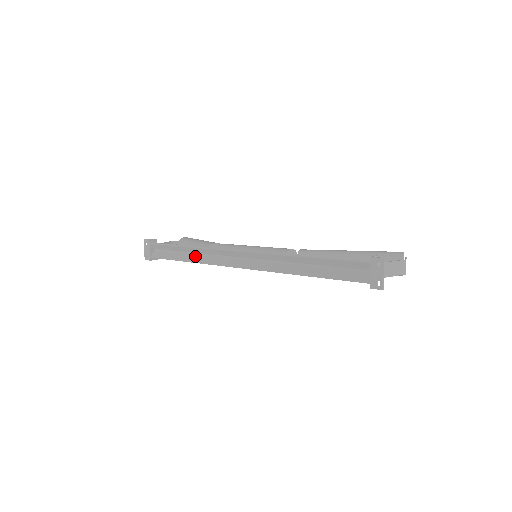
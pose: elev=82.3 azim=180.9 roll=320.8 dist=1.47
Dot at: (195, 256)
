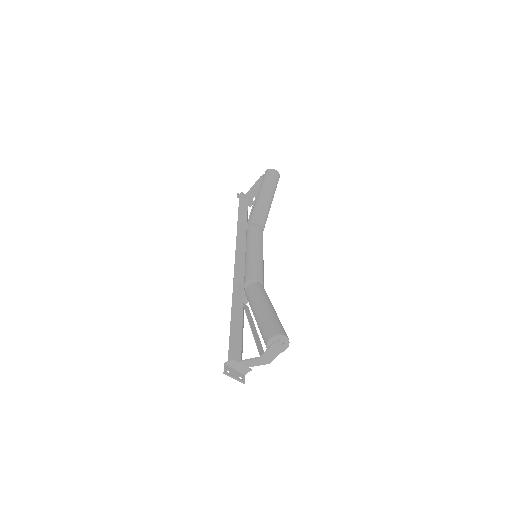
Dot at: occluded
